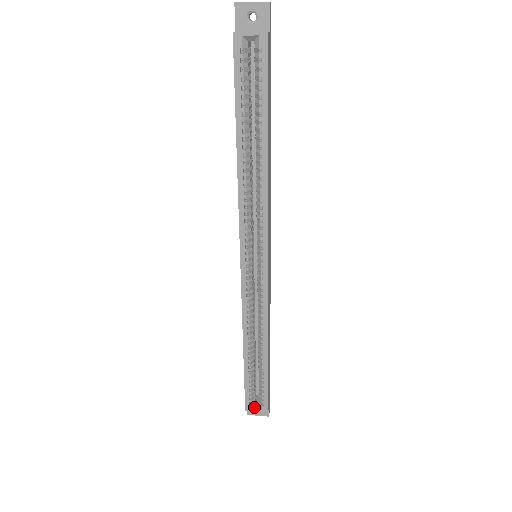
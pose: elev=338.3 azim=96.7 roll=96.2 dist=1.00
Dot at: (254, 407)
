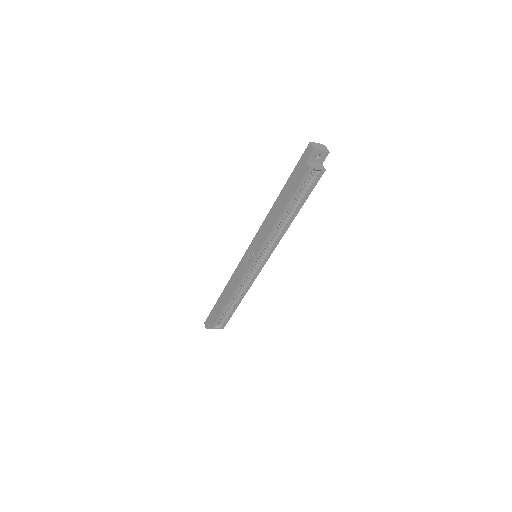
Dot at: (216, 327)
